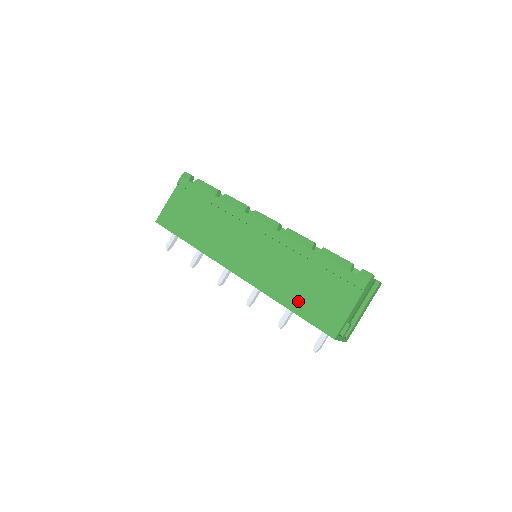
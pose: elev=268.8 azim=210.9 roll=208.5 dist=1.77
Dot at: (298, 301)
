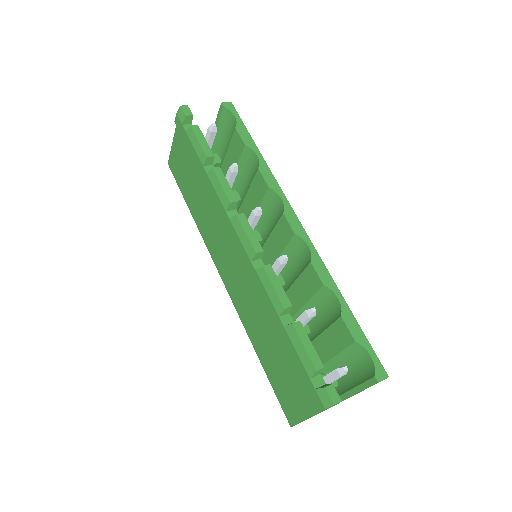
Dot at: (266, 360)
